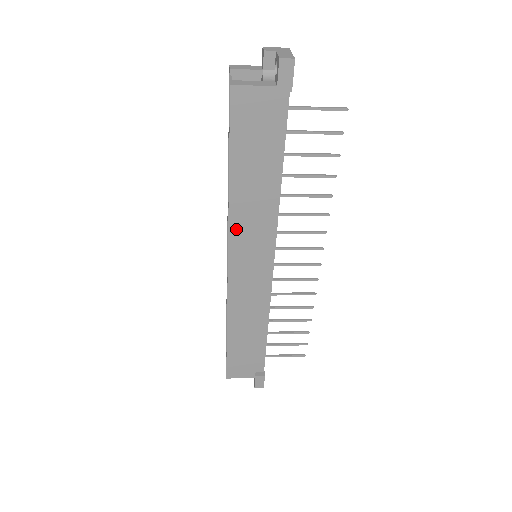
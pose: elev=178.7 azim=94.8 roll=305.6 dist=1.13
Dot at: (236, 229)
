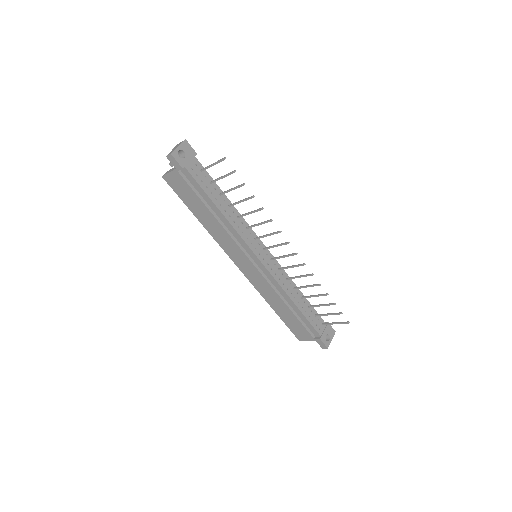
Dot at: (223, 245)
